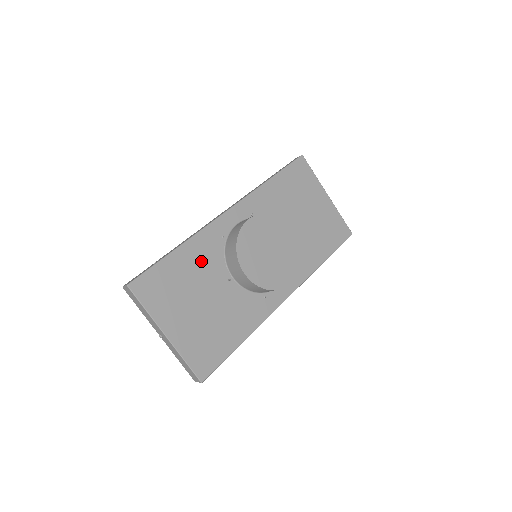
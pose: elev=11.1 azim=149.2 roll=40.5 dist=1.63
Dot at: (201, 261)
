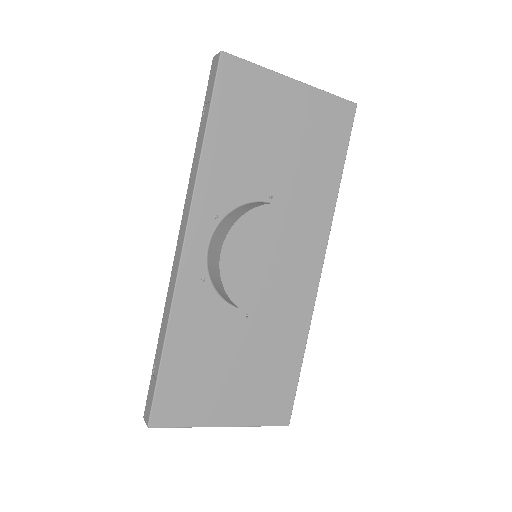
Dot at: (201, 329)
